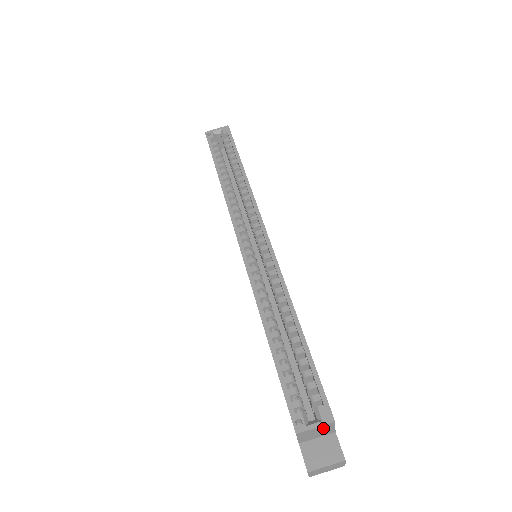
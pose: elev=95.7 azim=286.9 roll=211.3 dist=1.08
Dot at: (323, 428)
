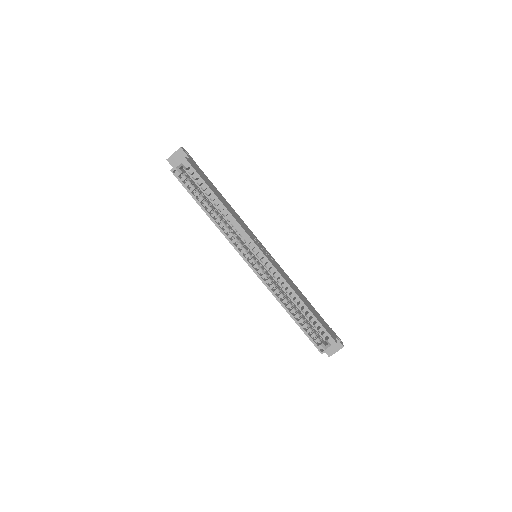
Dot at: (332, 345)
